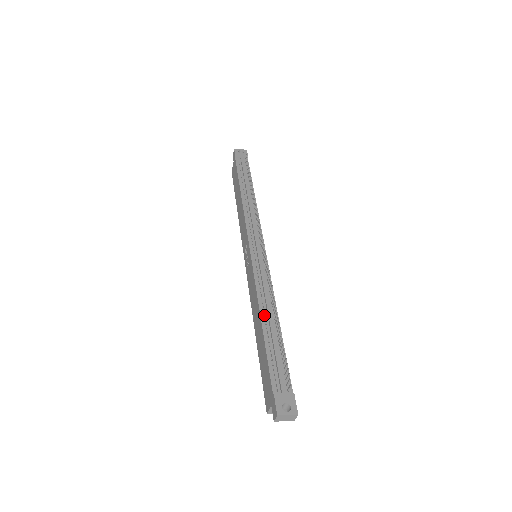
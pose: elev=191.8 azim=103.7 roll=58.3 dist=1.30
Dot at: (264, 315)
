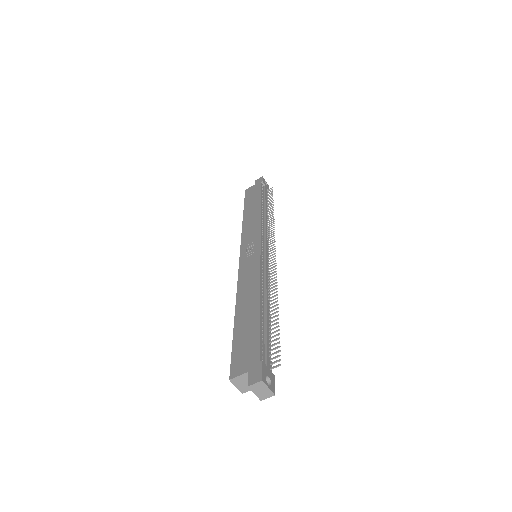
Dot at: (261, 298)
